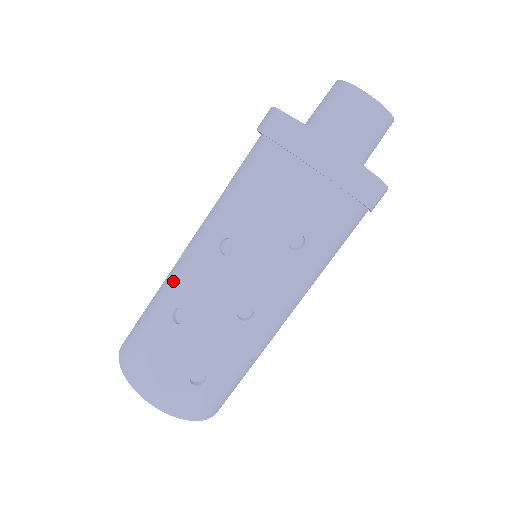
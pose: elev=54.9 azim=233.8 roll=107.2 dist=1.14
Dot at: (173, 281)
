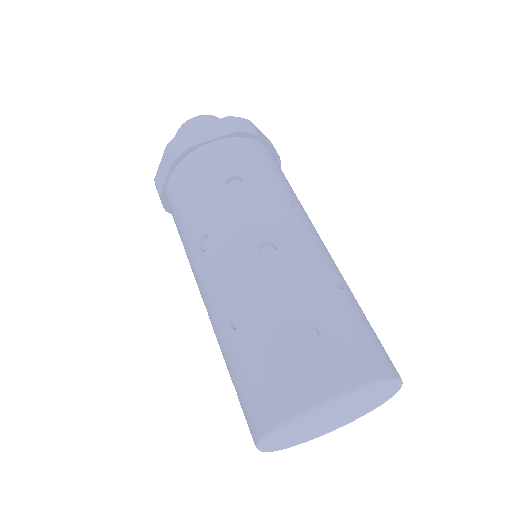
Dot at: (213, 323)
